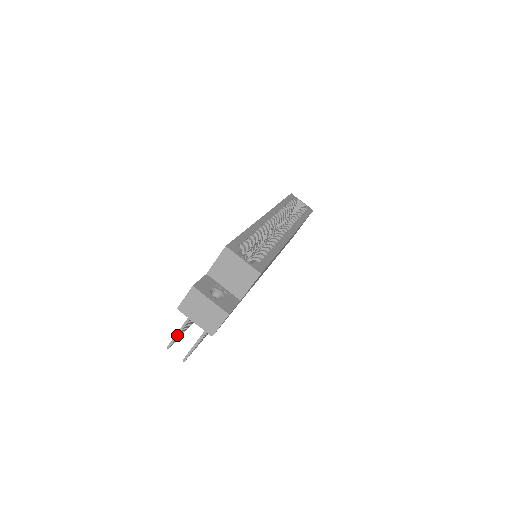
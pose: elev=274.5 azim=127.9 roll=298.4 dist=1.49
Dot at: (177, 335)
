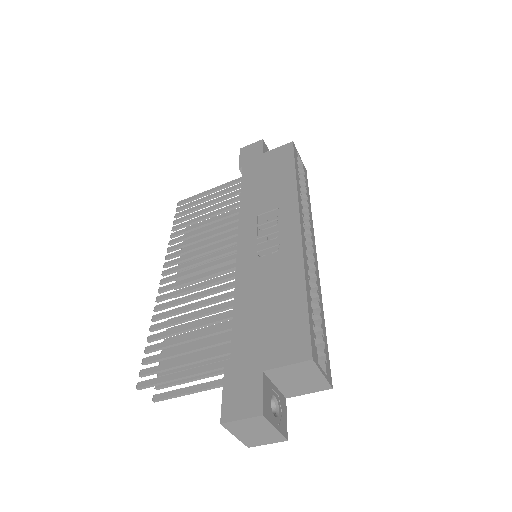
Dot at: (161, 384)
